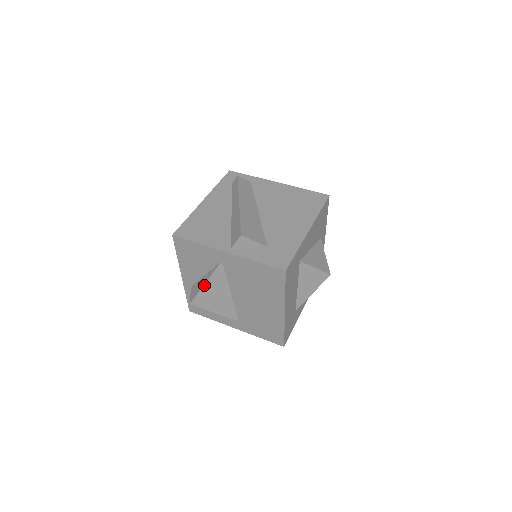
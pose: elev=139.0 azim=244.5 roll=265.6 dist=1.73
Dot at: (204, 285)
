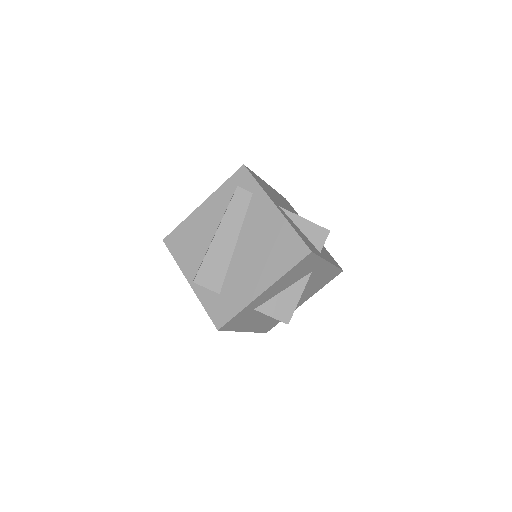
Dot at: occluded
